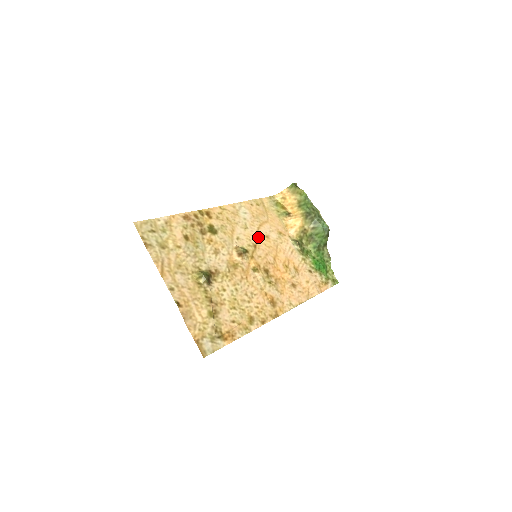
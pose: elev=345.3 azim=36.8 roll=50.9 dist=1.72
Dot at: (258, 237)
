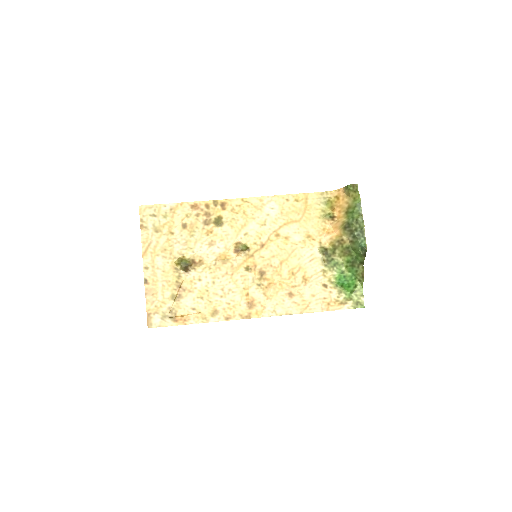
Dot at: (273, 236)
